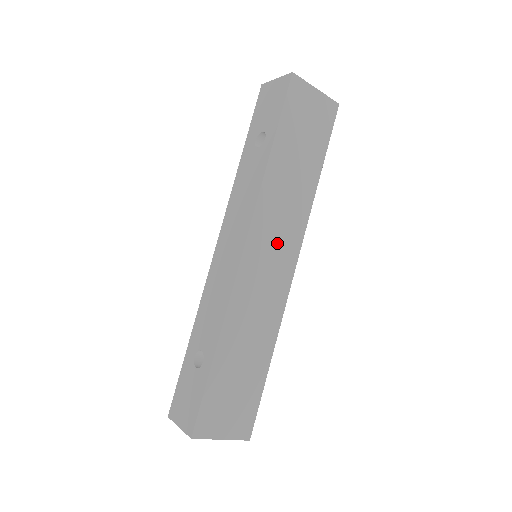
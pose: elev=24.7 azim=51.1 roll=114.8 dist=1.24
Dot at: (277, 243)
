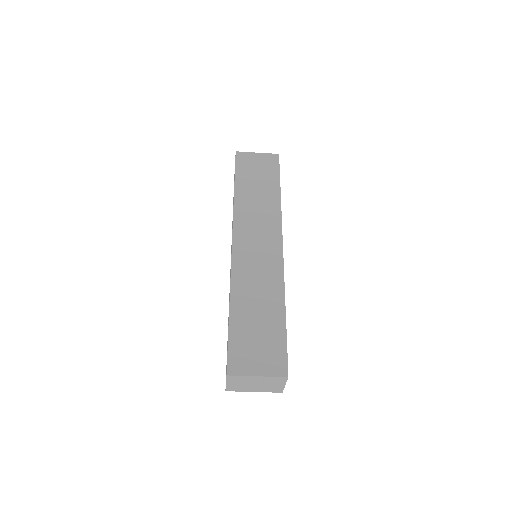
Dot at: (259, 235)
